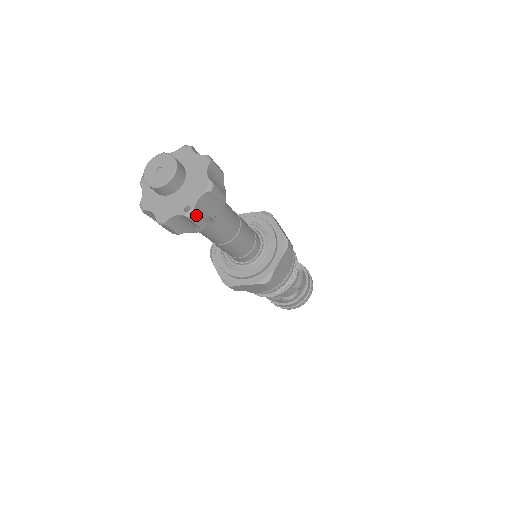
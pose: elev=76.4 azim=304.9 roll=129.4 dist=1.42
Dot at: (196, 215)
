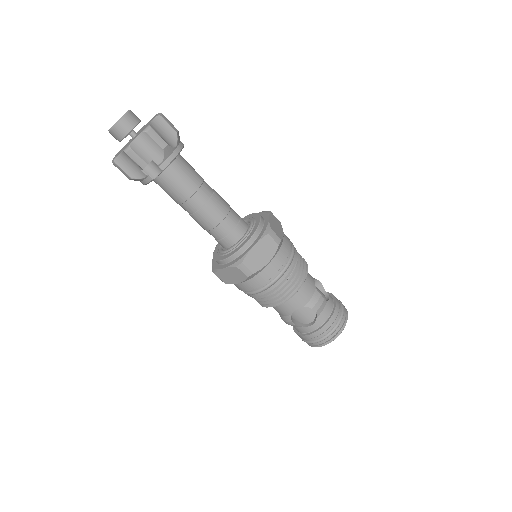
Dot at: (132, 151)
